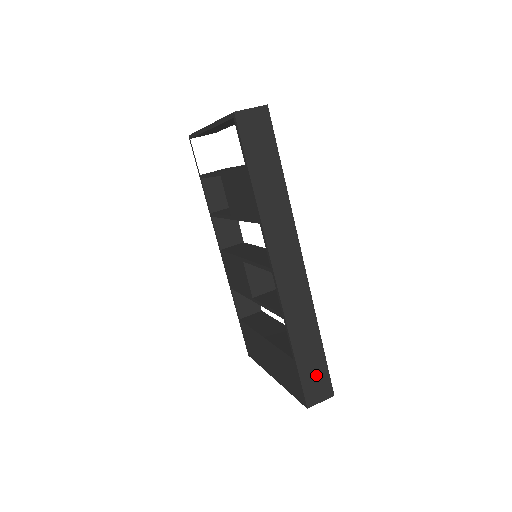
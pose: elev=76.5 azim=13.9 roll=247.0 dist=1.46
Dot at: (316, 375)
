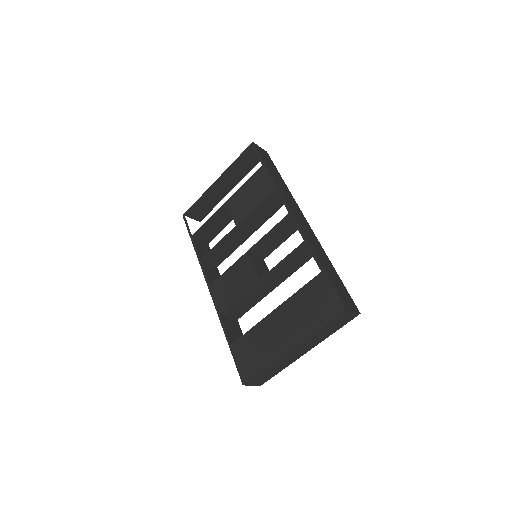
Dot at: (341, 289)
